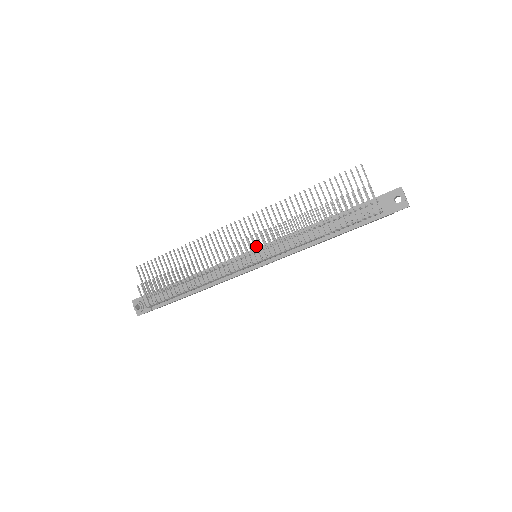
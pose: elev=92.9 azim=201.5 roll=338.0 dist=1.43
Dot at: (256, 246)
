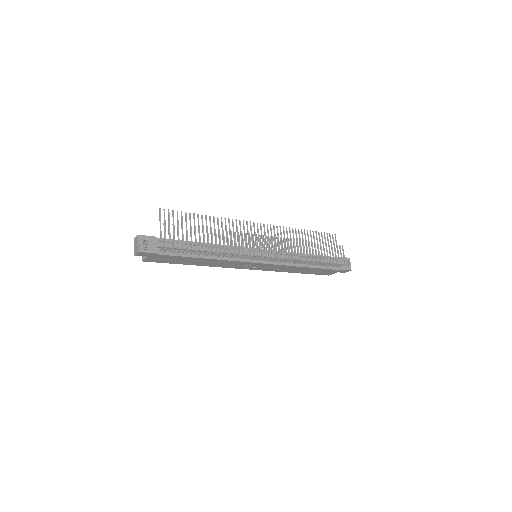
Dot at: occluded
